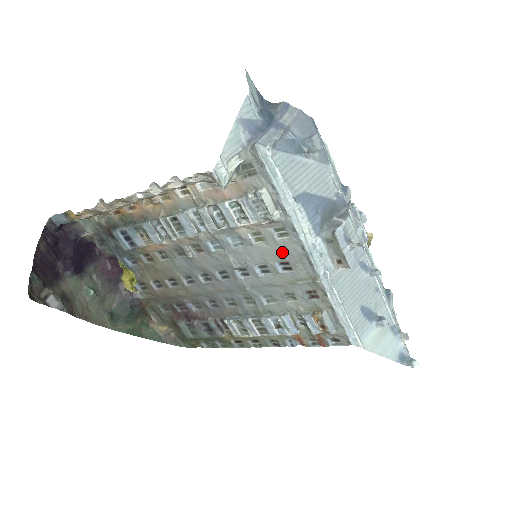
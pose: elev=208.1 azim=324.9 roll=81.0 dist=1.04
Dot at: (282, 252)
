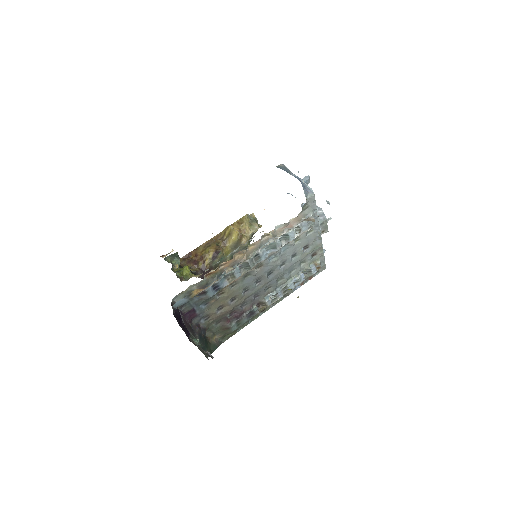
Dot at: (307, 241)
